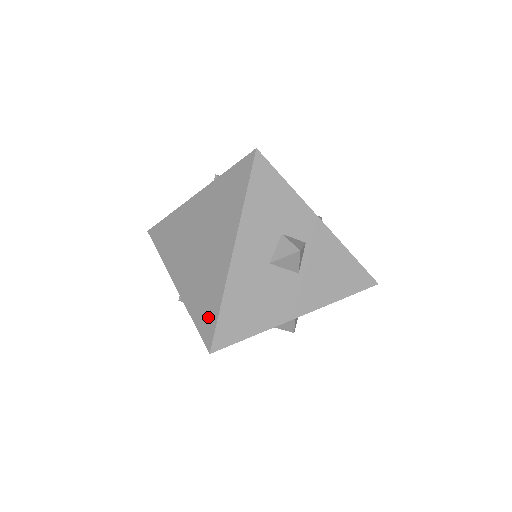
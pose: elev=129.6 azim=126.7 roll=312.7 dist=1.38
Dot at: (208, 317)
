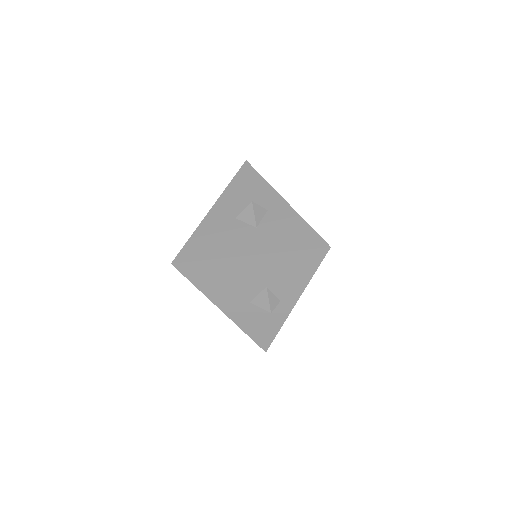
Dot at: occluded
